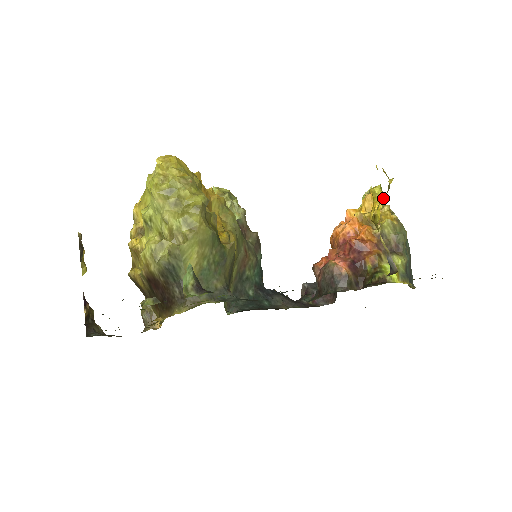
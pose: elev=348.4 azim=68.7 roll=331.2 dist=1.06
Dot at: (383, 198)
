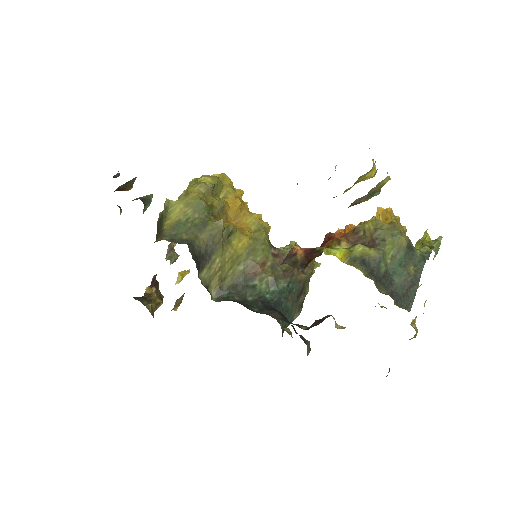
Dot at: occluded
